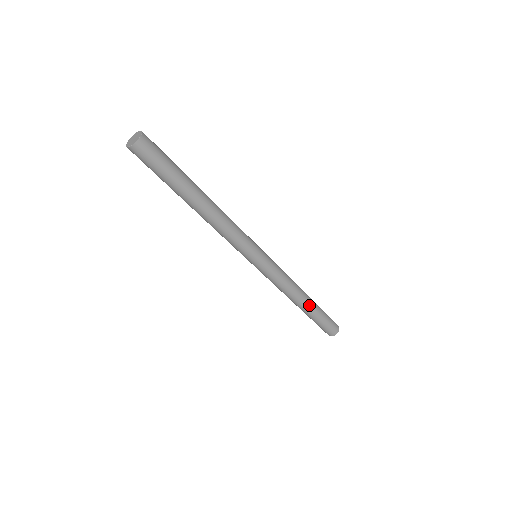
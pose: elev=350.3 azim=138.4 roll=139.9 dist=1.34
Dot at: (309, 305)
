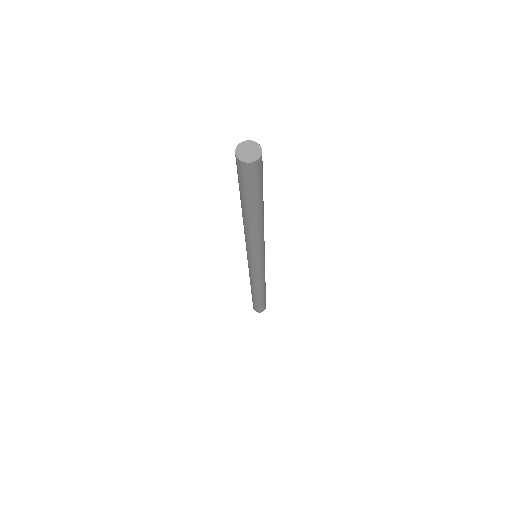
Dot at: (262, 294)
